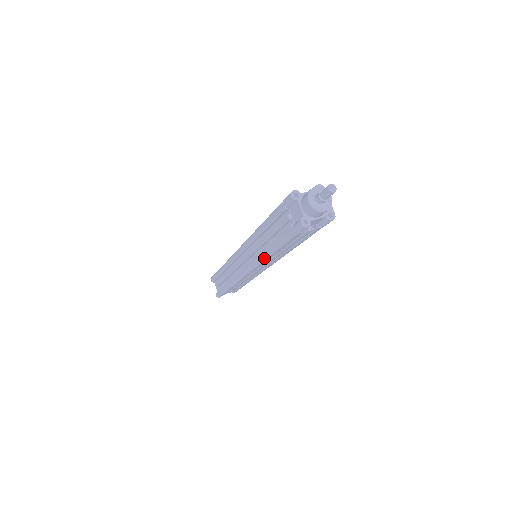
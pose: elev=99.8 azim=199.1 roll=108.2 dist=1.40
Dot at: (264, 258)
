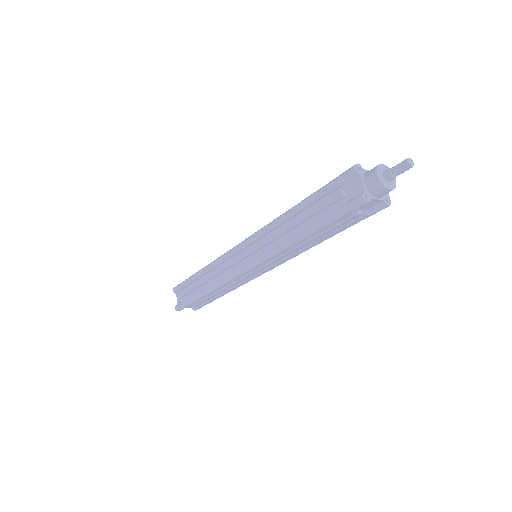
Dot at: (281, 248)
